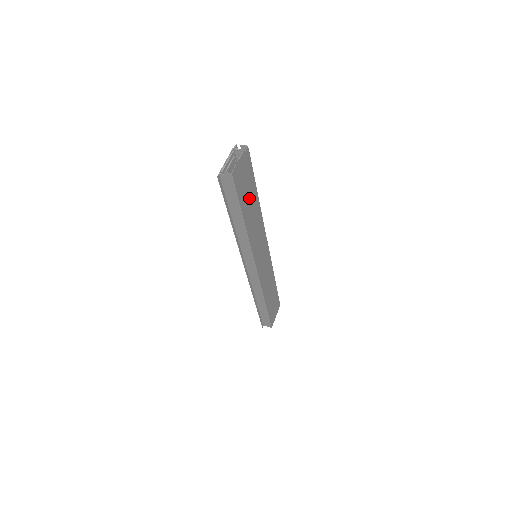
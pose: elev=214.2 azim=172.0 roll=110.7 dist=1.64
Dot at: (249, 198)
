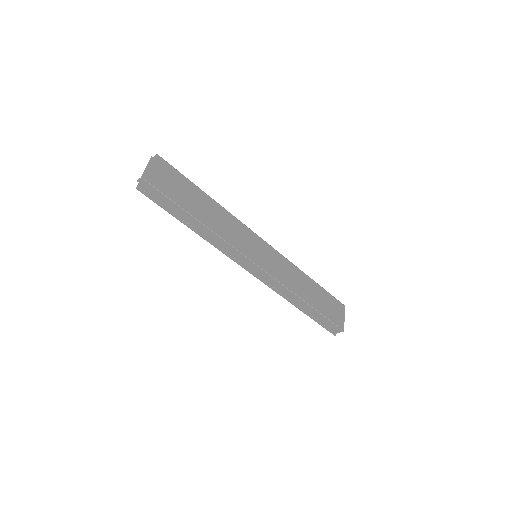
Dot at: (192, 198)
